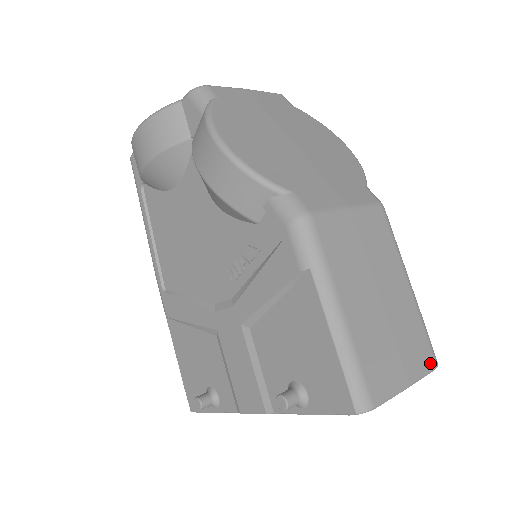
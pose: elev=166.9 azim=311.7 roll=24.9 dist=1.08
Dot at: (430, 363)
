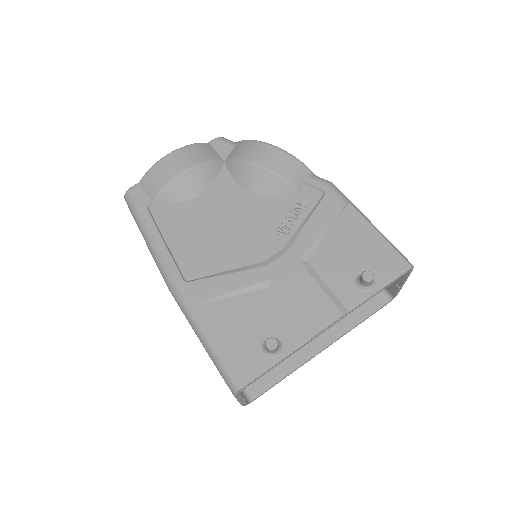
Dot at: occluded
